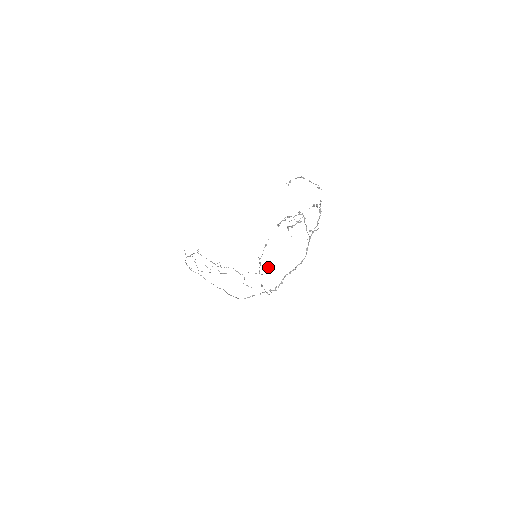
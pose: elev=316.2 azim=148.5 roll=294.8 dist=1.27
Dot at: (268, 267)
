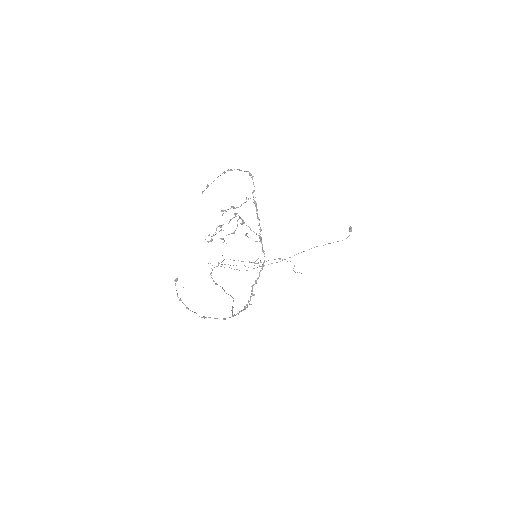
Dot at: (349, 229)
